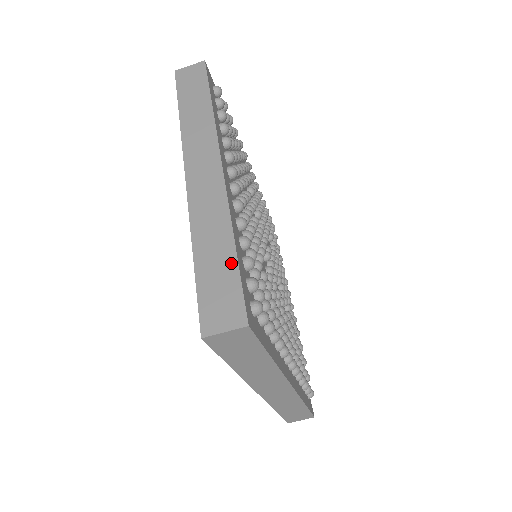
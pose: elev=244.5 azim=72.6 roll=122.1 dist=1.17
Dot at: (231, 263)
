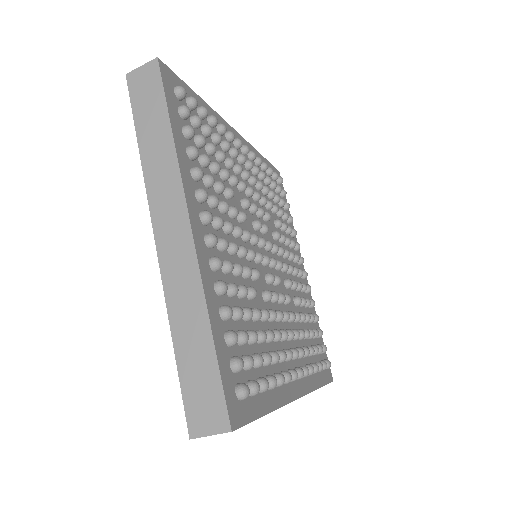
Dot at: (210, 357)
